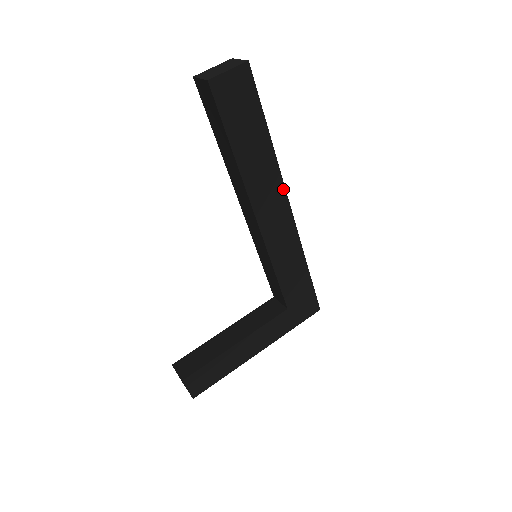
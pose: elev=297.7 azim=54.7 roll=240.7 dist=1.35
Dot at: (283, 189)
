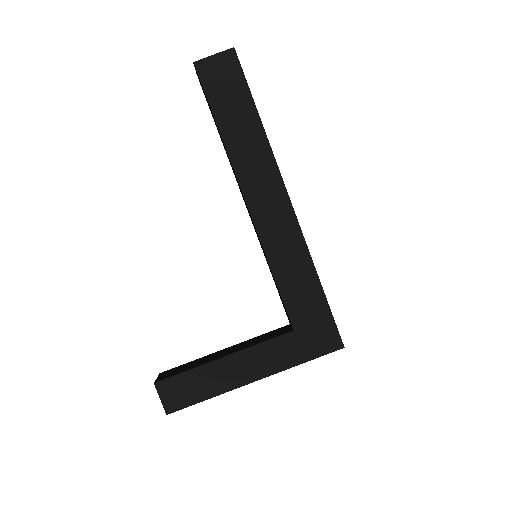
Dot at: (279, 176)
